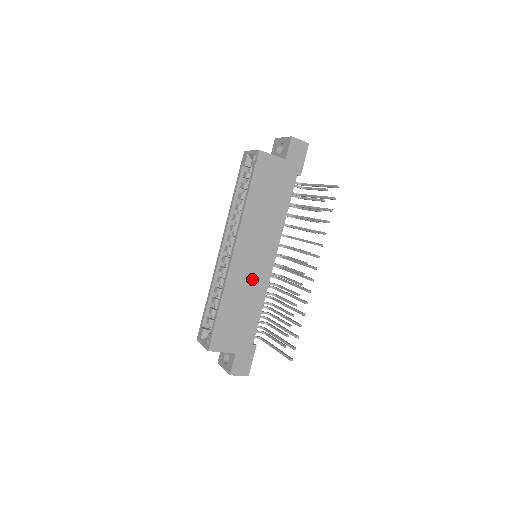
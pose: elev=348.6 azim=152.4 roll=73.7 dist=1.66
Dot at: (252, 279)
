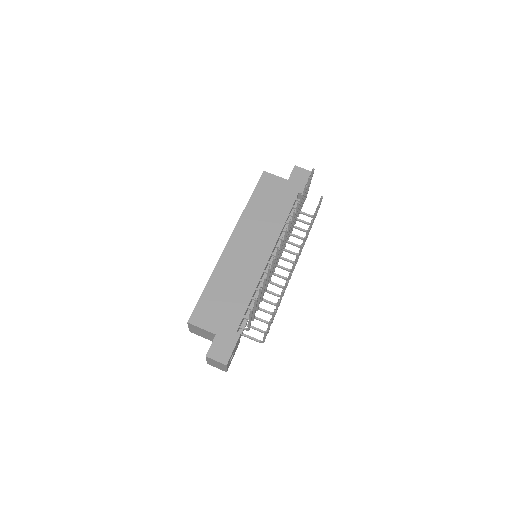
Dot at: (244, 267)
